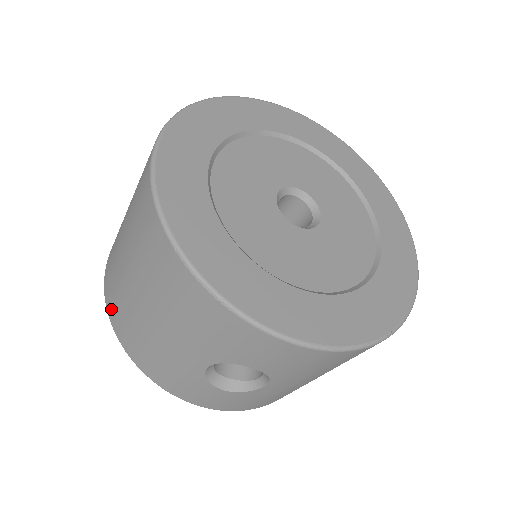
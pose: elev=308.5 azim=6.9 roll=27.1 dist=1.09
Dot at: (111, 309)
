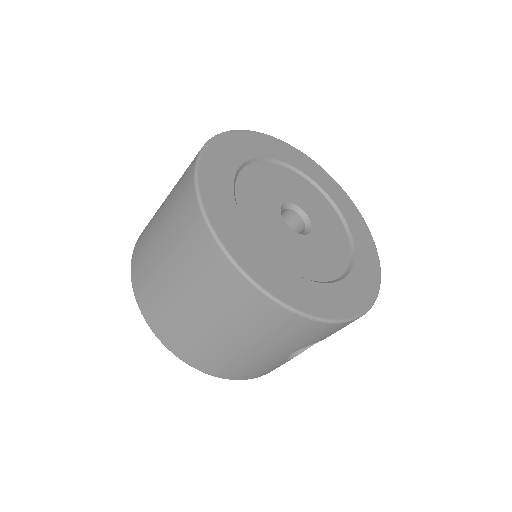
Dot at: (183, 353)
